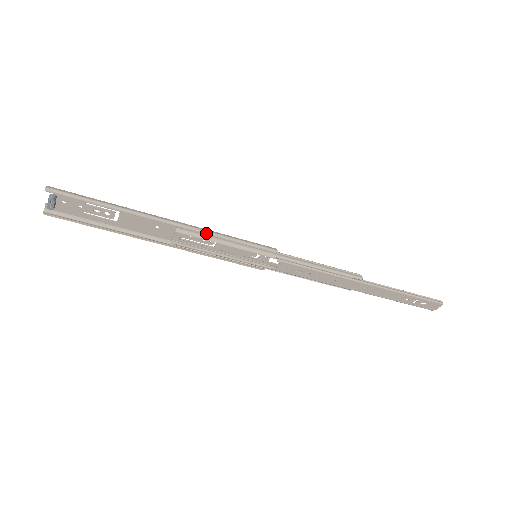
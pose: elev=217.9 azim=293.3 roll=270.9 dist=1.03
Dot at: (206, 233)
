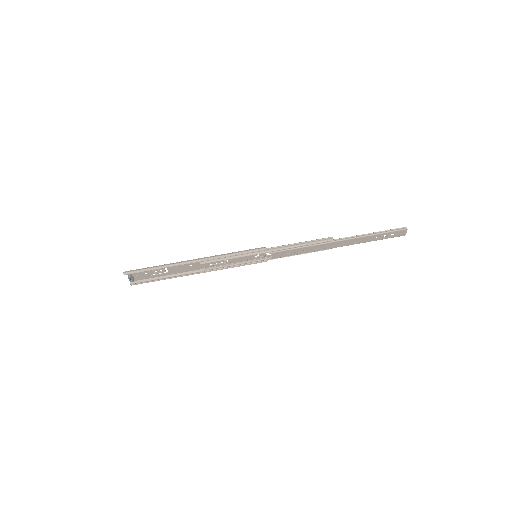
Dot at: (217, 258)
